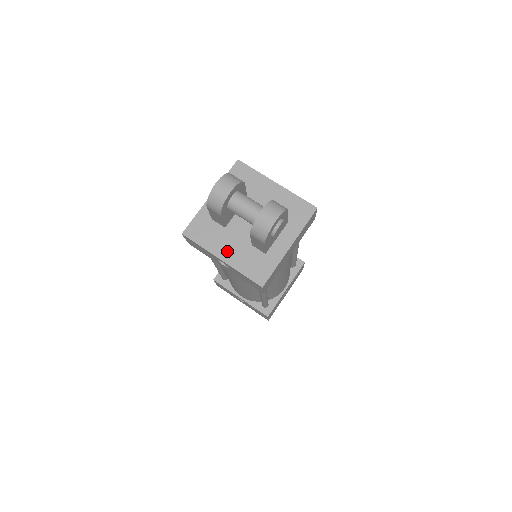
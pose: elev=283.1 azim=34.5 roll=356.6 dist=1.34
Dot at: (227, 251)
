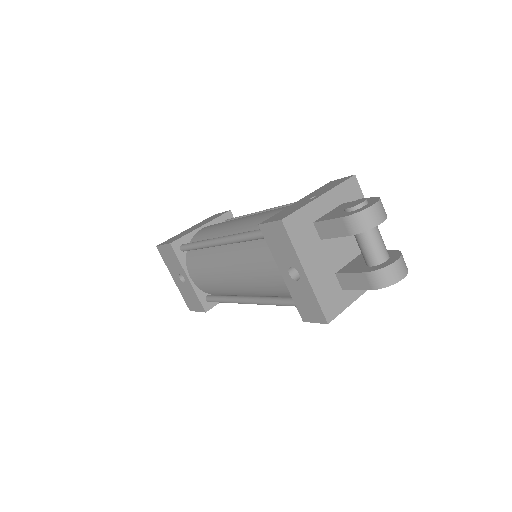
Dot at: (314, 267)
